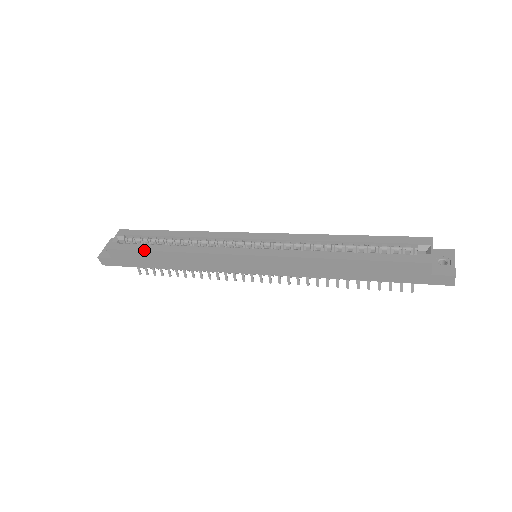
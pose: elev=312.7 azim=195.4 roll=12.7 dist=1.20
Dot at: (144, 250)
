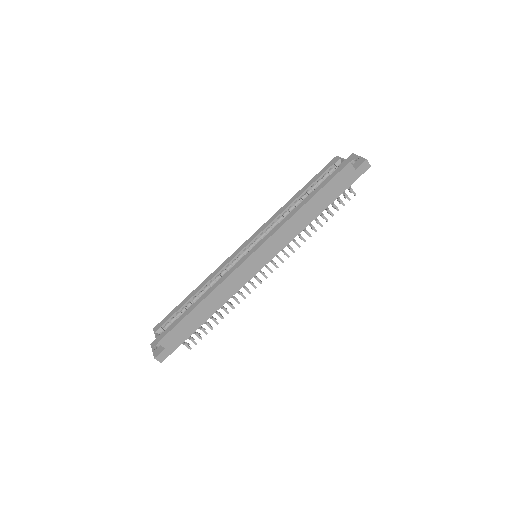
Dot at: (185, 317)
